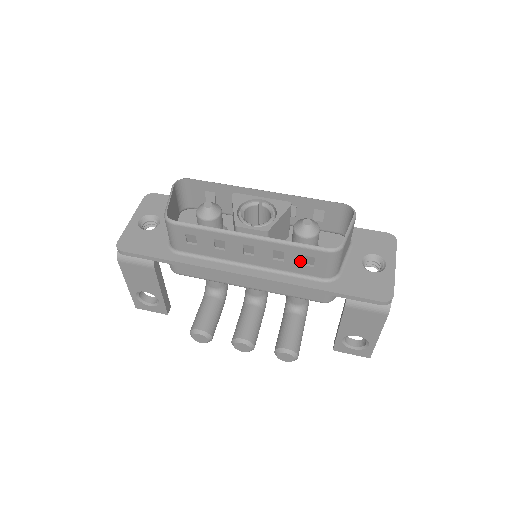
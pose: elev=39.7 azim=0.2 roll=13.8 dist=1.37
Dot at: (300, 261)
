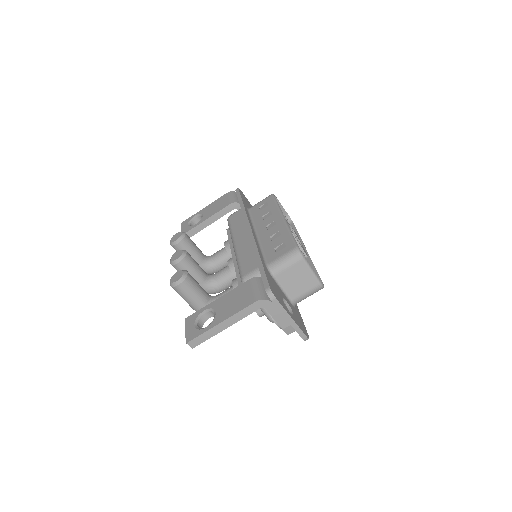
Dot at: (278, 245)
